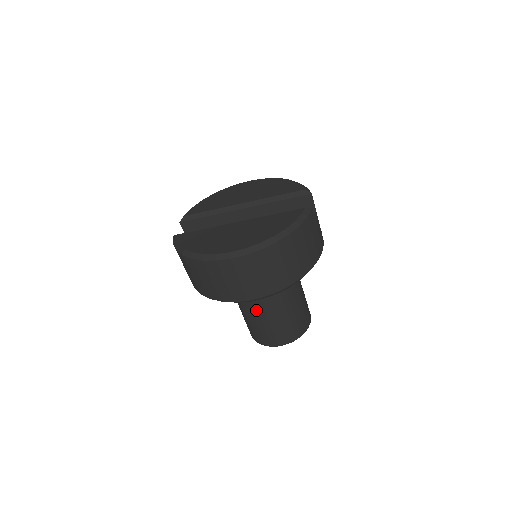
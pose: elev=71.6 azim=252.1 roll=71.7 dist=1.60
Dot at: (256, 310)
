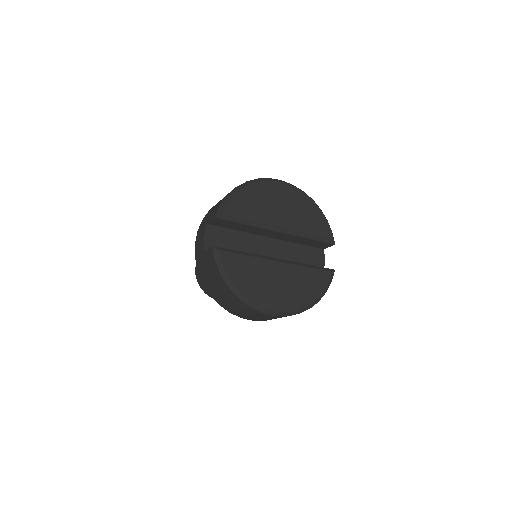
Dot at: occluded
